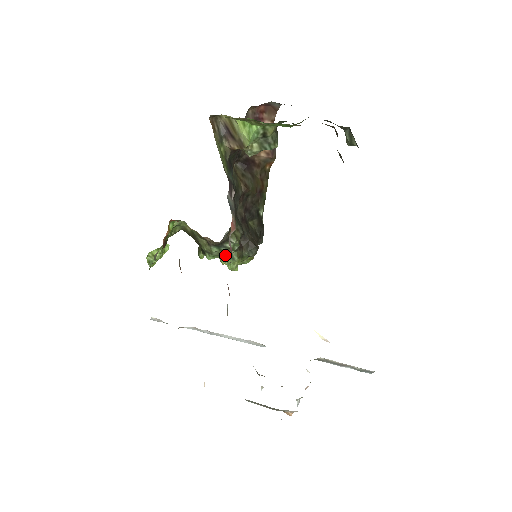
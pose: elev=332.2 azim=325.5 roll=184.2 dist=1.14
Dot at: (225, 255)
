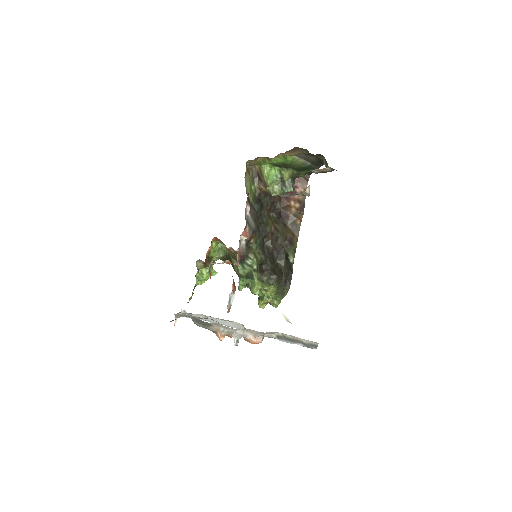
Dot at: (249, 276)
